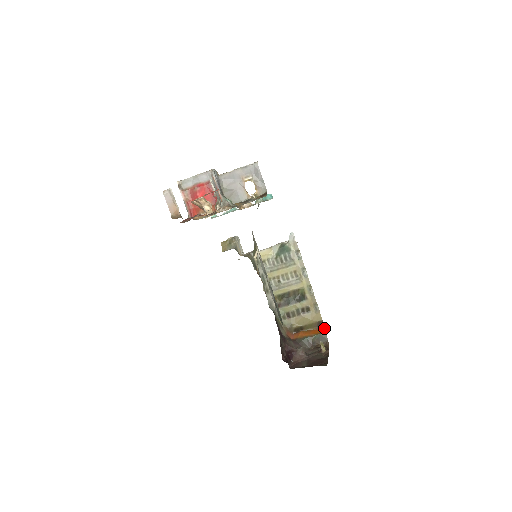
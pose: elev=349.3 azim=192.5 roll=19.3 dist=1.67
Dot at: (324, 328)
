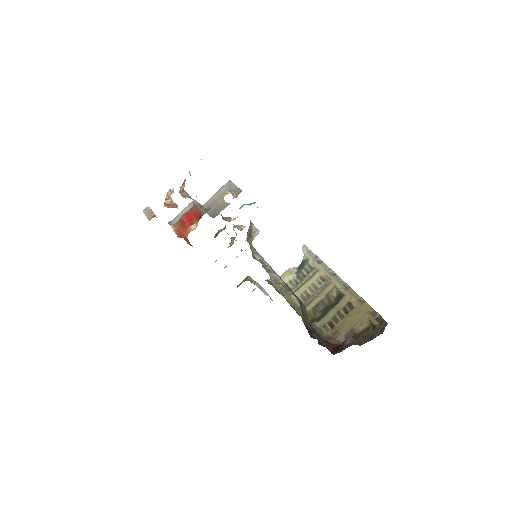
Dot at: occluded
